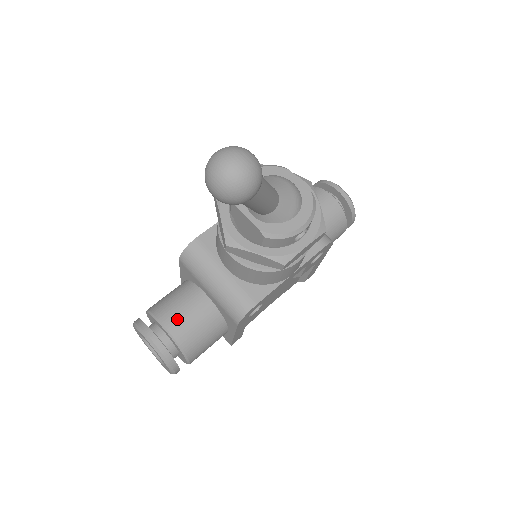
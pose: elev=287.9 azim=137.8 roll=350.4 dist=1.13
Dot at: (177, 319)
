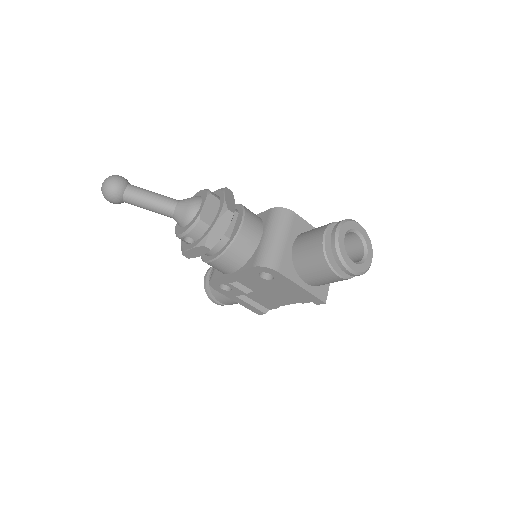
Dot at: occluded
